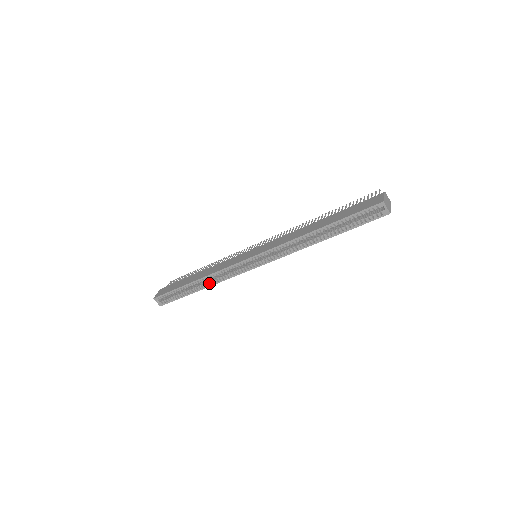
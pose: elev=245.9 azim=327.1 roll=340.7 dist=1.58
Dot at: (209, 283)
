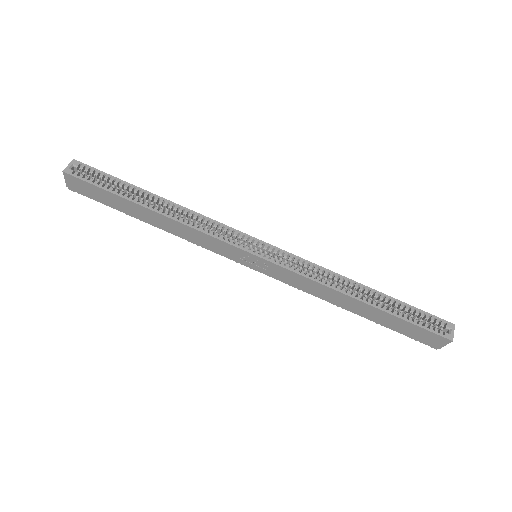
Dot at: (173, 215)
